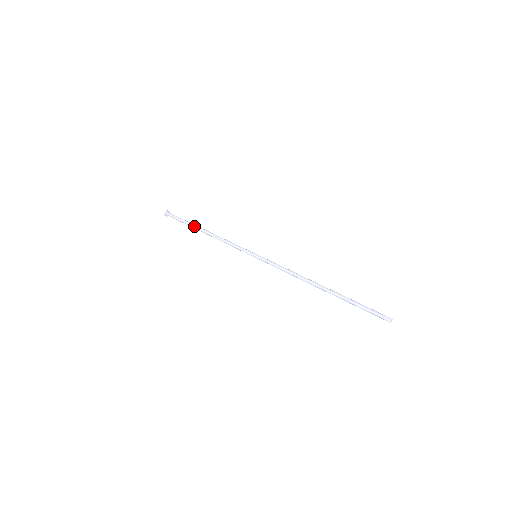
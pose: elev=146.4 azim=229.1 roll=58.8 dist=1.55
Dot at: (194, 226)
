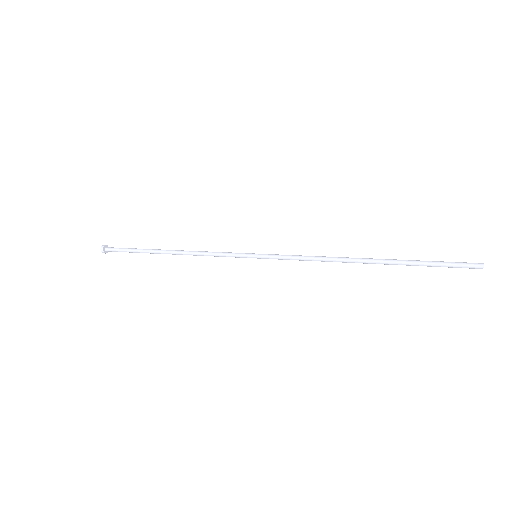
Dot at: (152, 249)
